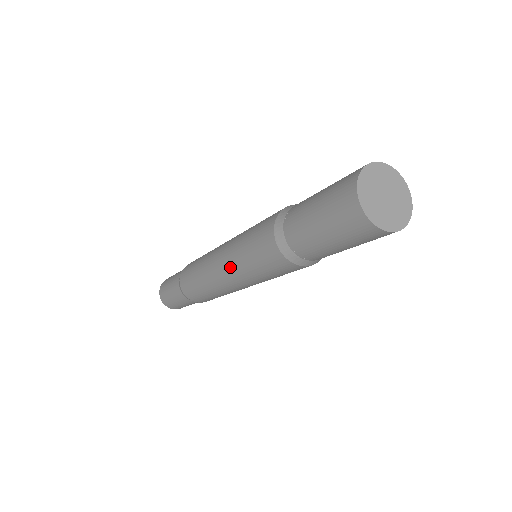
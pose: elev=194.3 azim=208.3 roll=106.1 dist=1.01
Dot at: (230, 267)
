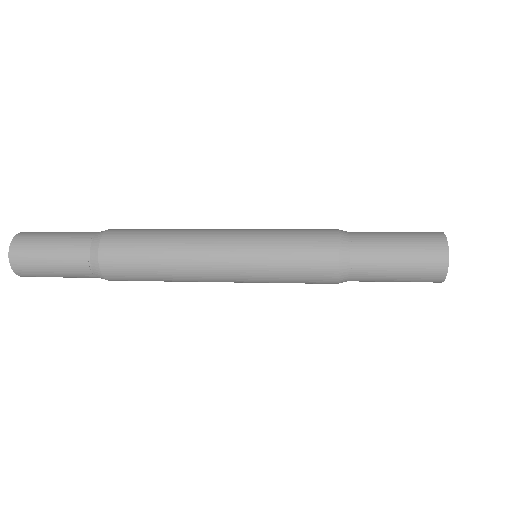
Dot at: (244, 243)
